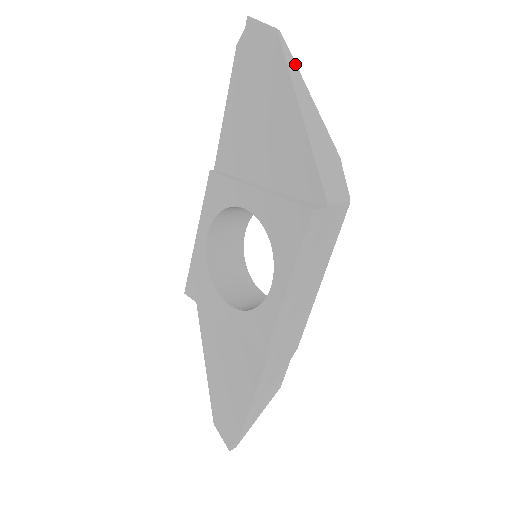
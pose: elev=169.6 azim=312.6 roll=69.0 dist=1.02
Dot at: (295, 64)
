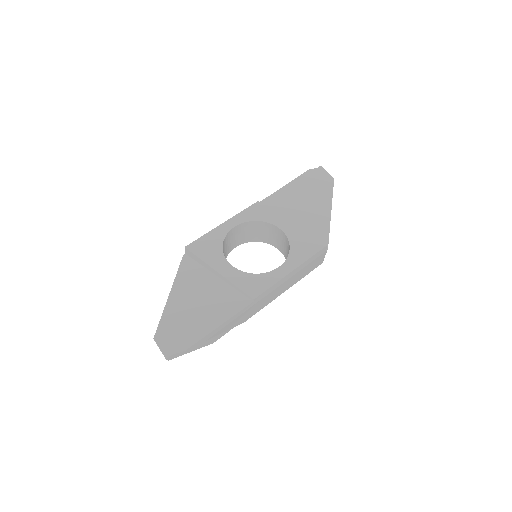
Dot at: occluded
